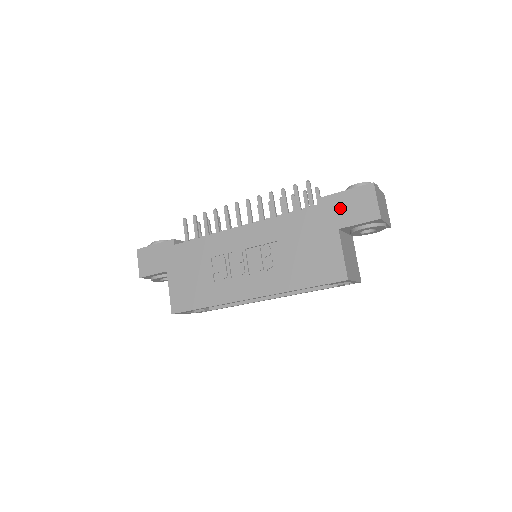
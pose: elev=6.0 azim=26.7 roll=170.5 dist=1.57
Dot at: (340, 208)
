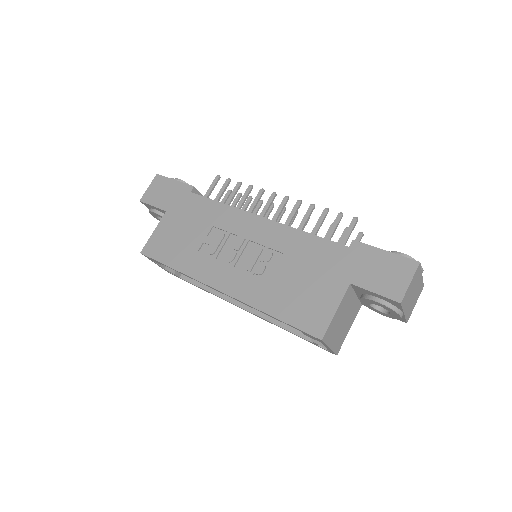
Dot at: (367, 264)
